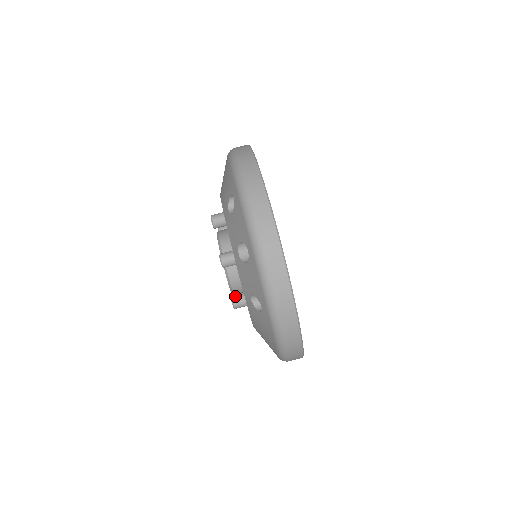
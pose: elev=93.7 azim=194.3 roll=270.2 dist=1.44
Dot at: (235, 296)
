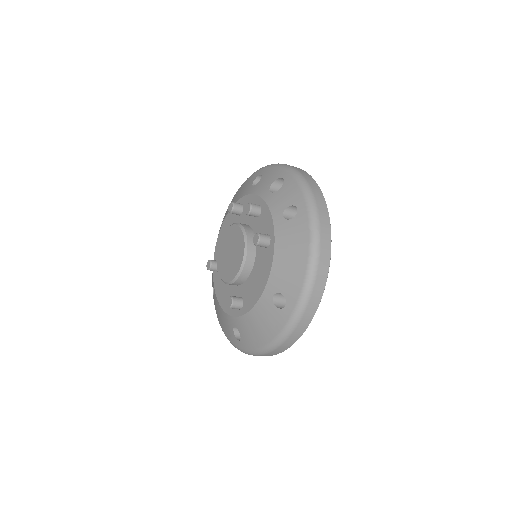
Dot at: (259, 233)
